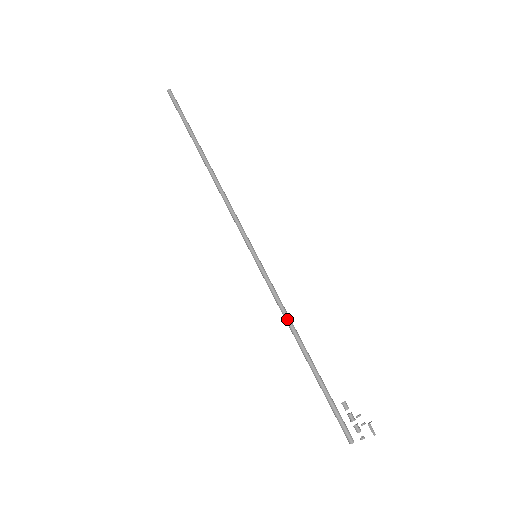
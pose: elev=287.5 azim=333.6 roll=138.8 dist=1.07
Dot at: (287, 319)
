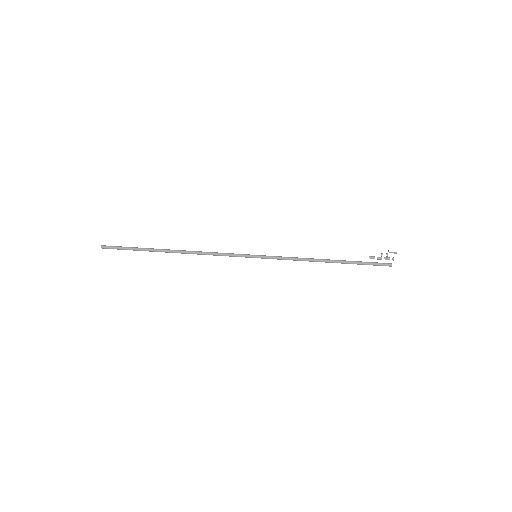
Dot at: (305, 260)
